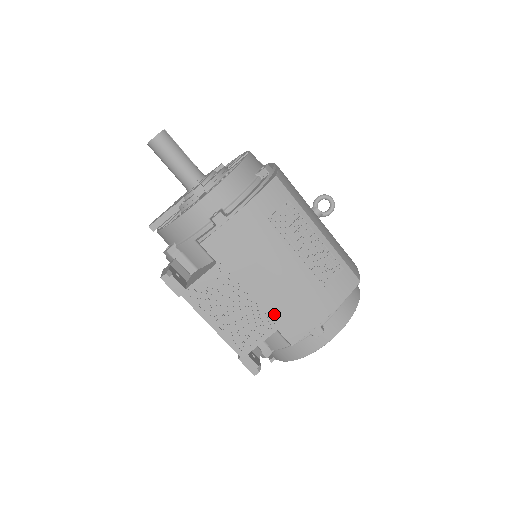
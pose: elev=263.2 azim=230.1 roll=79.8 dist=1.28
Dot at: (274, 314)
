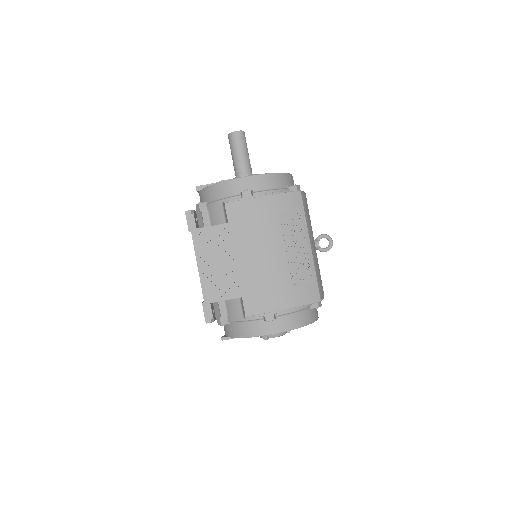
Dot at: (246, 284)
